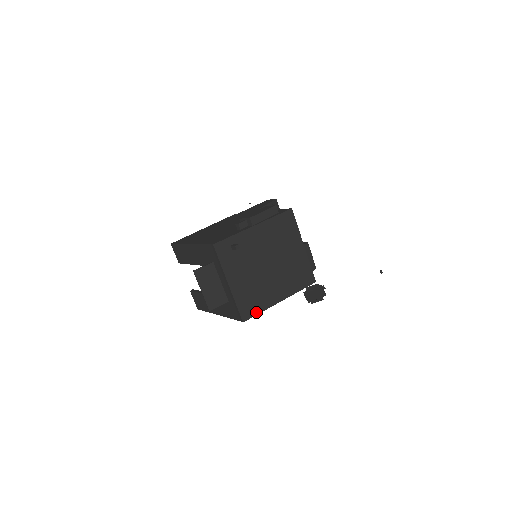
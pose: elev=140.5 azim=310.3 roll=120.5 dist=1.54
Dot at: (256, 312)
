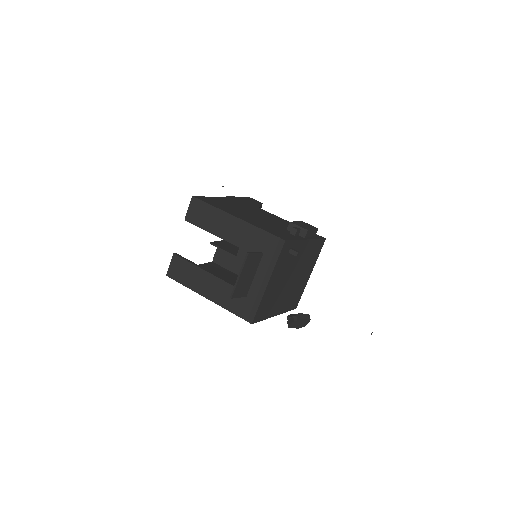
Dot at: (262, 318)
